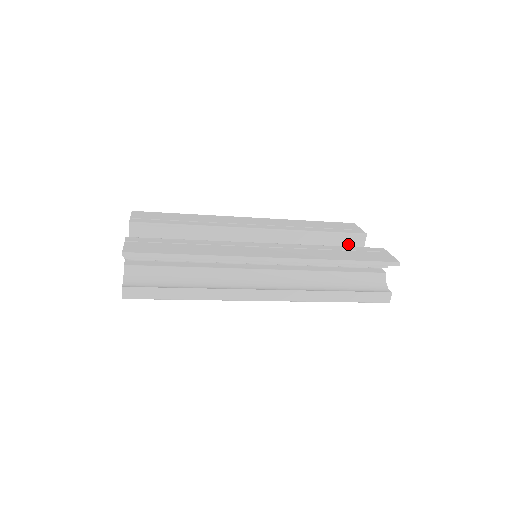
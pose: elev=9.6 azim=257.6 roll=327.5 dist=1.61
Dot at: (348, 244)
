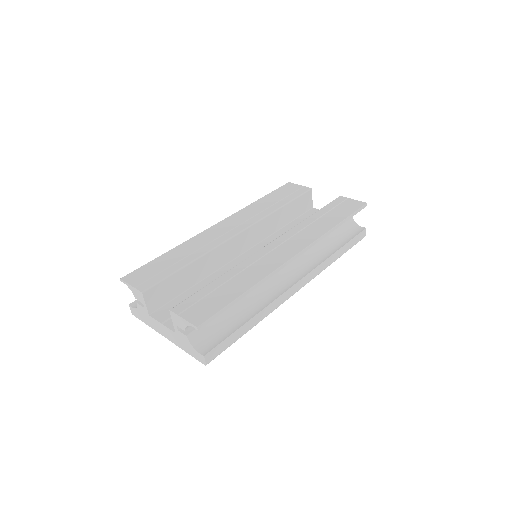
Dot at: (302, 204)
